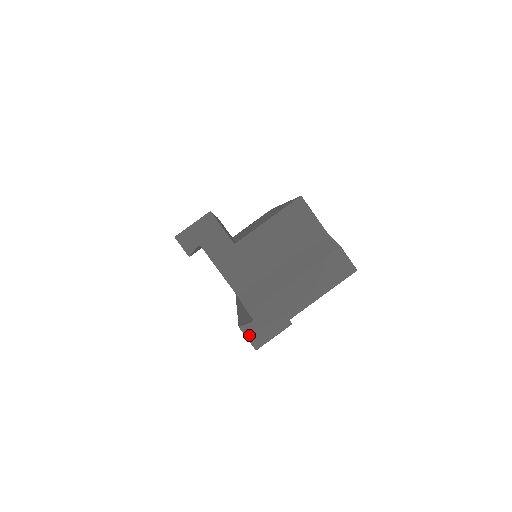
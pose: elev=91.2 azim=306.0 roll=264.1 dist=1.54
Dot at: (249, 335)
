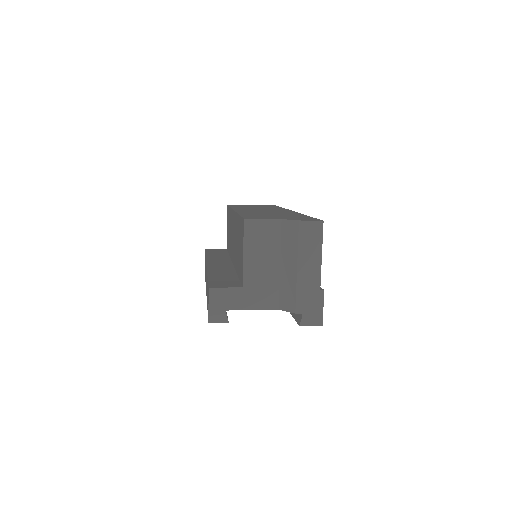
Dot at: (309, 323)
